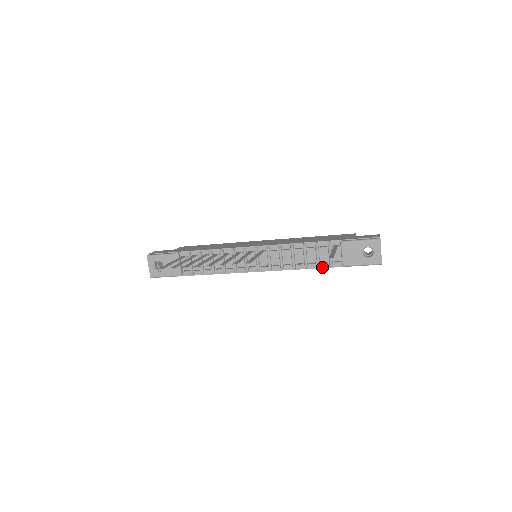
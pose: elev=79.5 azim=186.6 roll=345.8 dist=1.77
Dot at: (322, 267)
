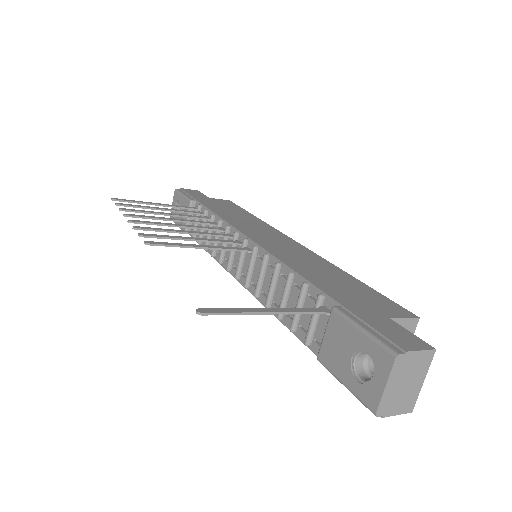
Dot at: (297, 335)
